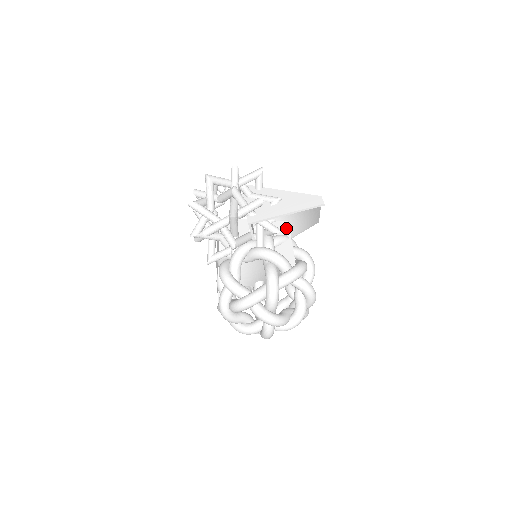
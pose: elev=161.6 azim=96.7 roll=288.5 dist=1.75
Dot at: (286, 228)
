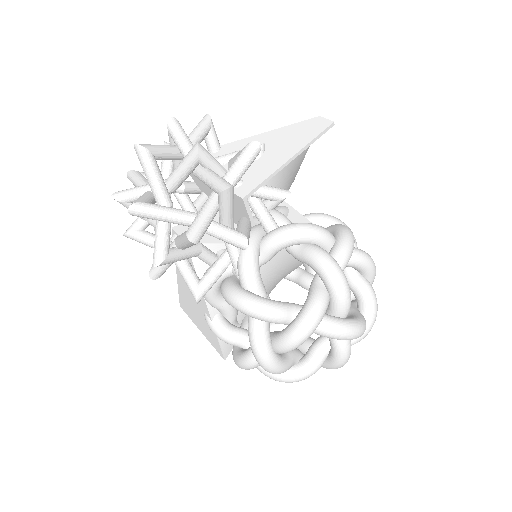
Dot at: occluded
